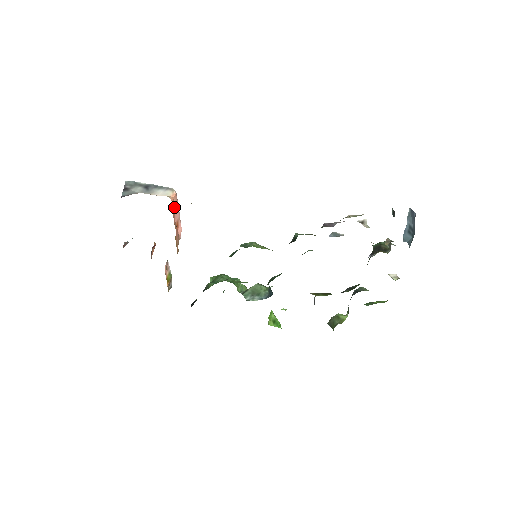
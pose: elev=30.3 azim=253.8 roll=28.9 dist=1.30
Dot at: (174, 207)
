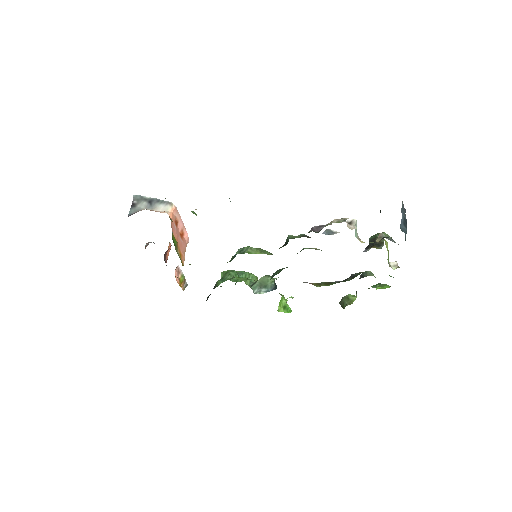
Dot at: (175, 220)
